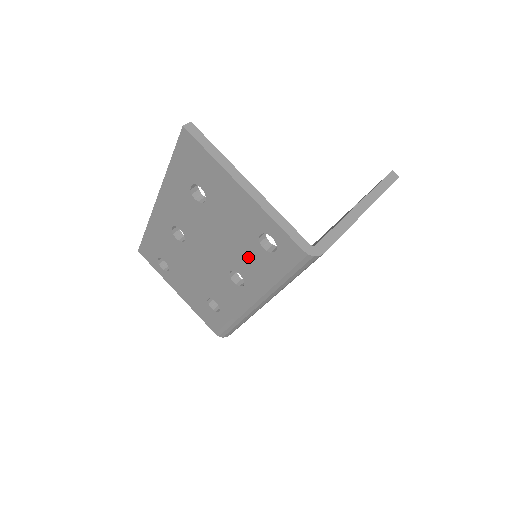
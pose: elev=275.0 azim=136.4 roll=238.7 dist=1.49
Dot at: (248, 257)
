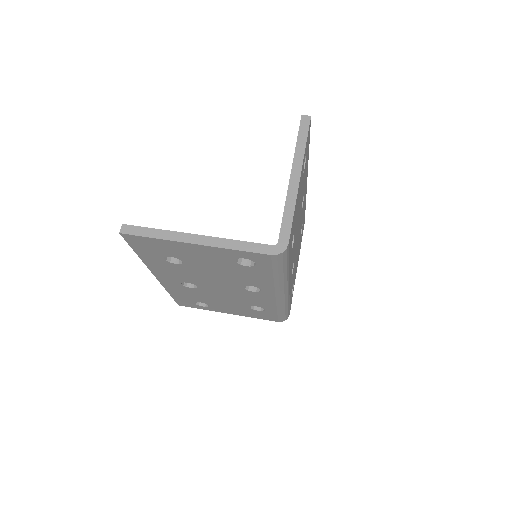
Dot at: (244, 275)
